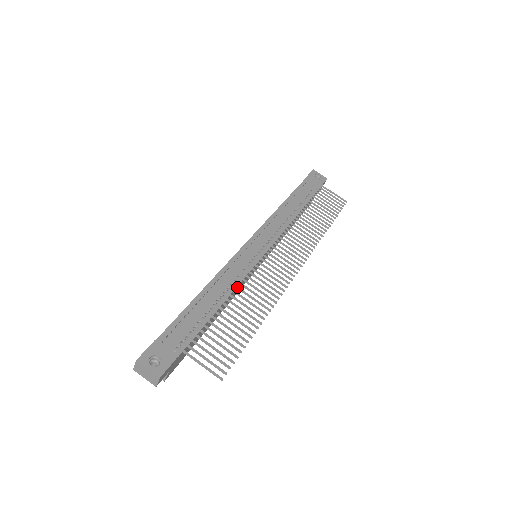
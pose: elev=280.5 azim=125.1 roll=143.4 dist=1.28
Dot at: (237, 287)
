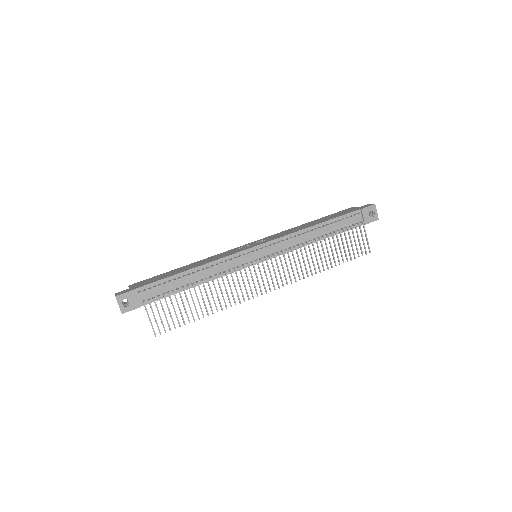
Dot at: (213, 282)
